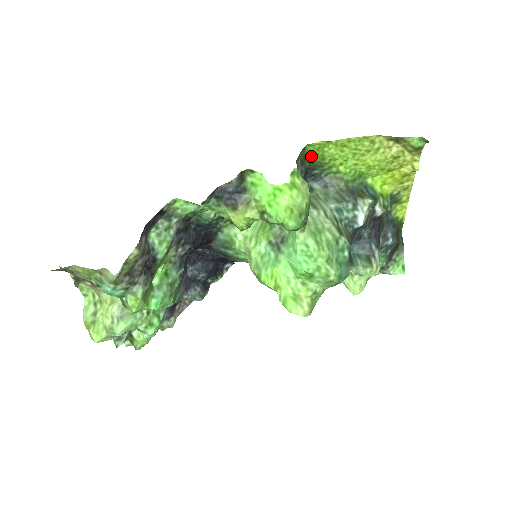
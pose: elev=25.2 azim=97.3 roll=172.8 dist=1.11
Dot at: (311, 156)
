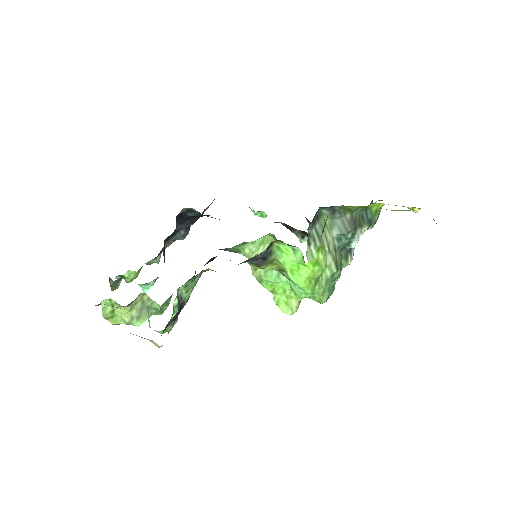
Dot at: occluded
